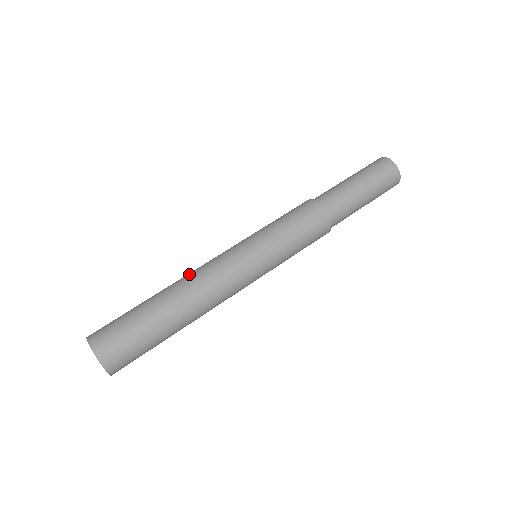
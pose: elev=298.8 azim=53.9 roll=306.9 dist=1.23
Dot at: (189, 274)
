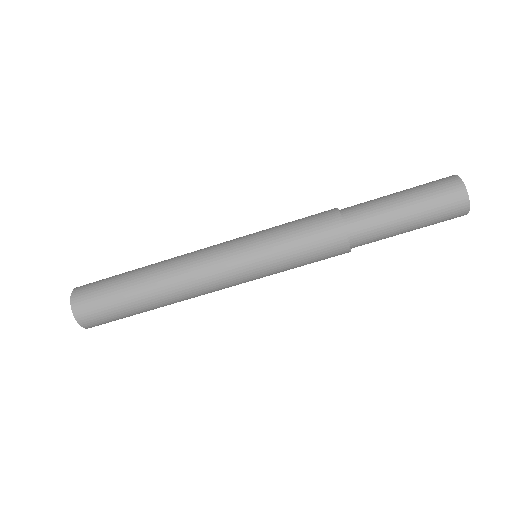
Dot at: (178, 257)
